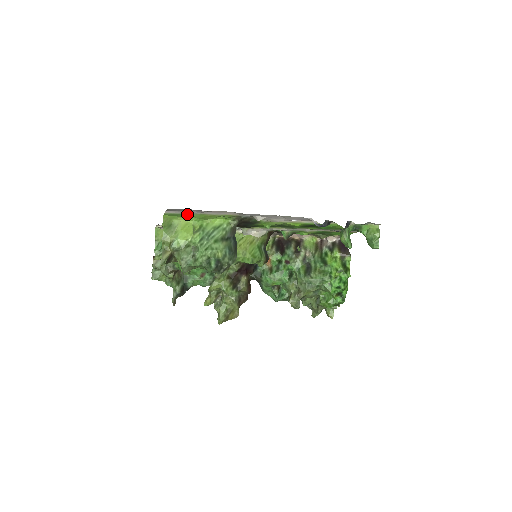
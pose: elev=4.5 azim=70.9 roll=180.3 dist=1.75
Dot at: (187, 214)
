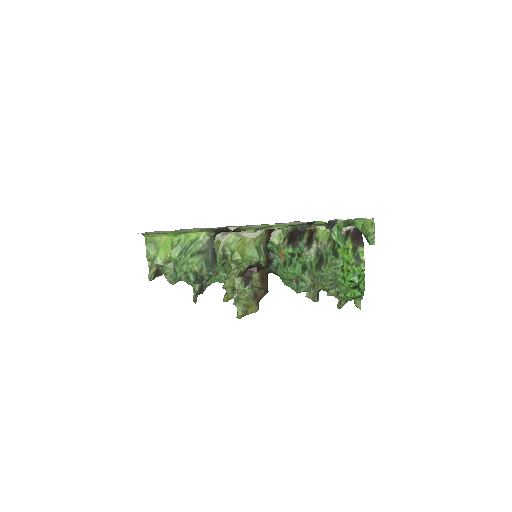
Dot at: (161, 233)
